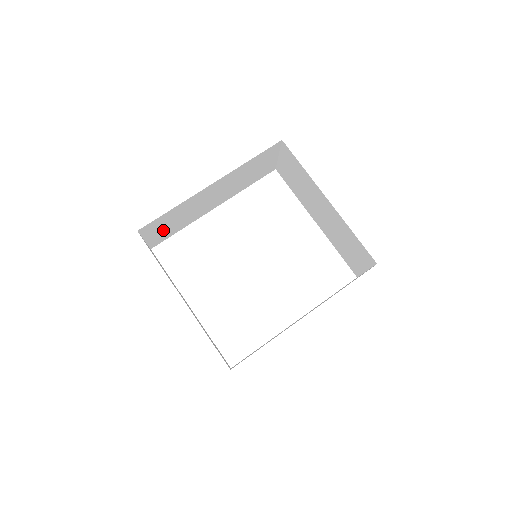
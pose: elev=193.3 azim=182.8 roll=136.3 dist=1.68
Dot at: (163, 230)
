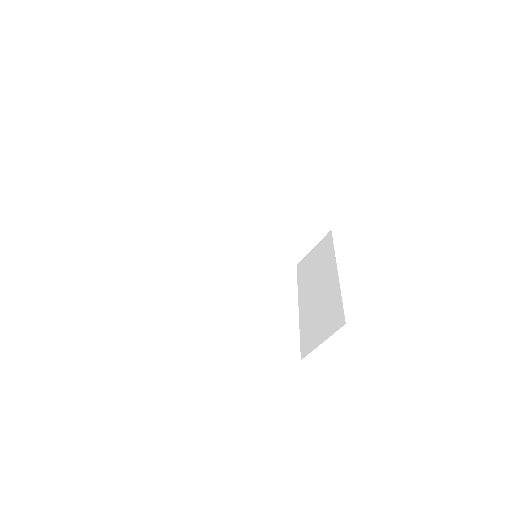
Dot at: (212, 192)
